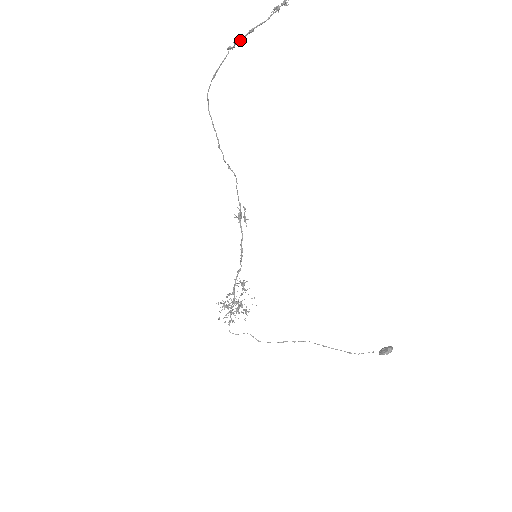
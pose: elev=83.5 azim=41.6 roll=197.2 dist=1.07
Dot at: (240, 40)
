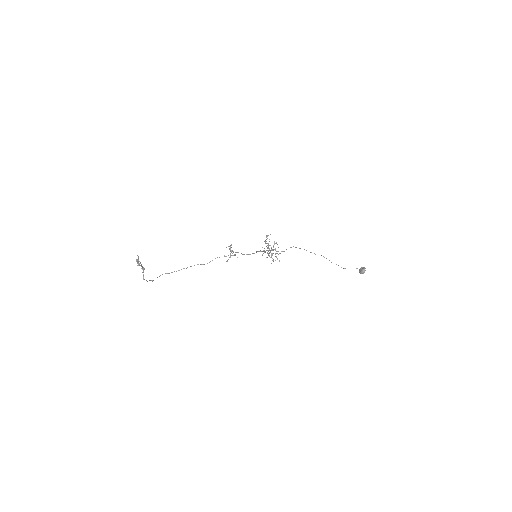
Dot at: (143, 270)
